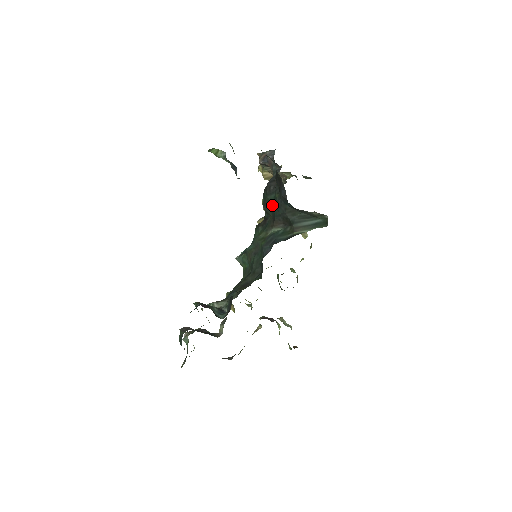
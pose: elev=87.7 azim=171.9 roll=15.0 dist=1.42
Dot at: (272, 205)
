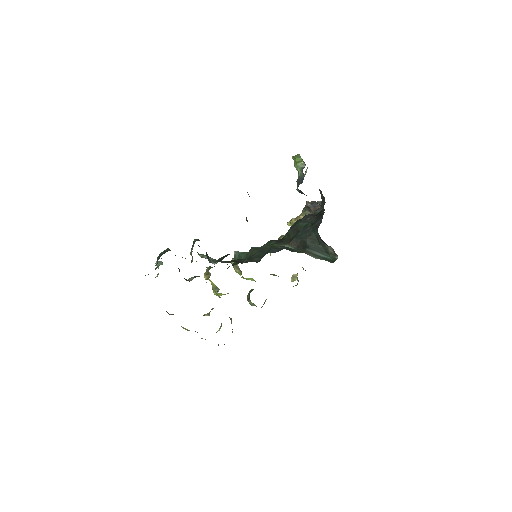
Dot at: (299, 229)
